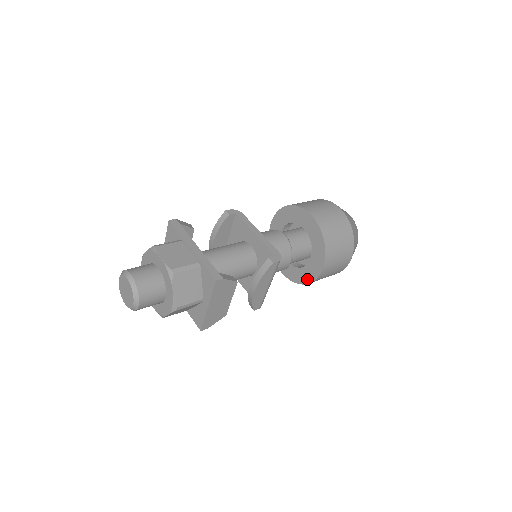
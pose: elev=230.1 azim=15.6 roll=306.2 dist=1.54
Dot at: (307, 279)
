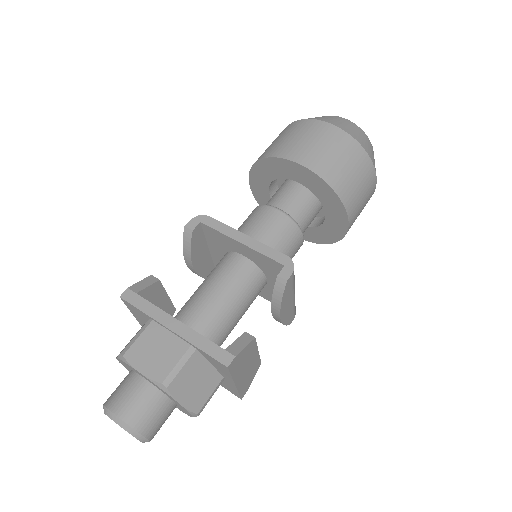
Dot at: (332, 238)
